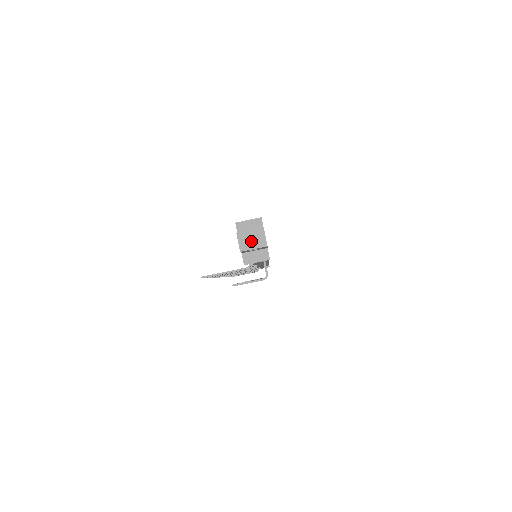
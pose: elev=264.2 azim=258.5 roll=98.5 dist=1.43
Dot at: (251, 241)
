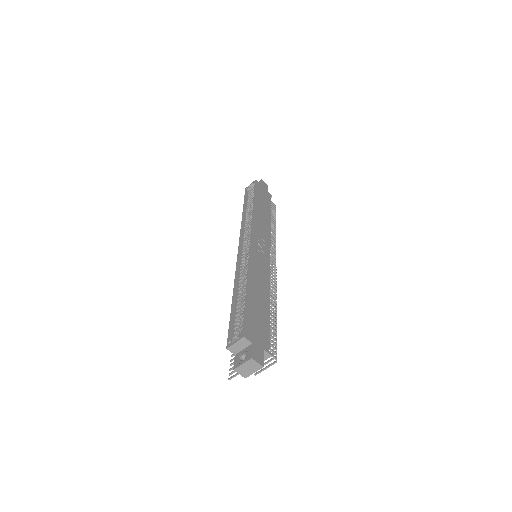
Dot at: (248, 370)
